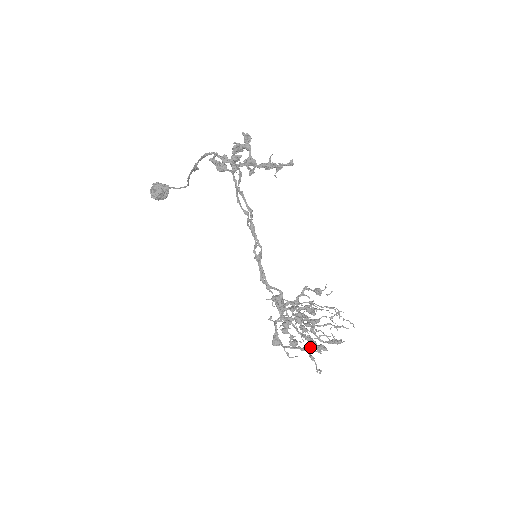
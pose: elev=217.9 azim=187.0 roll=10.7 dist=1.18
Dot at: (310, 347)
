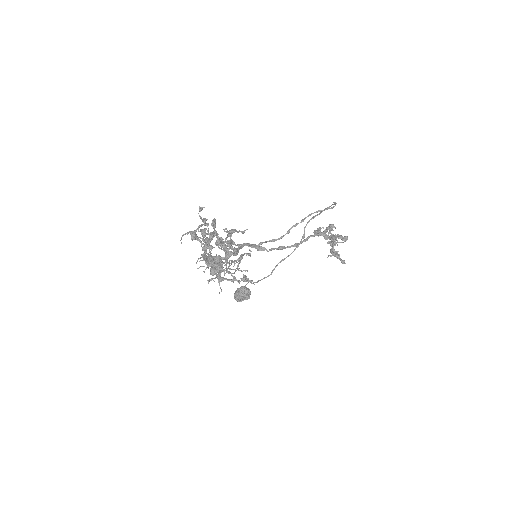
Dot at: occluded
